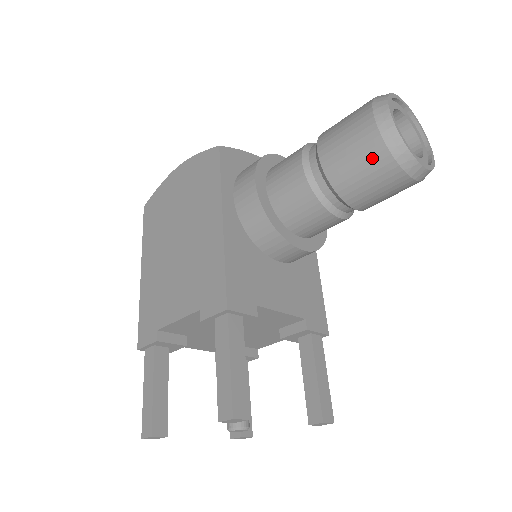
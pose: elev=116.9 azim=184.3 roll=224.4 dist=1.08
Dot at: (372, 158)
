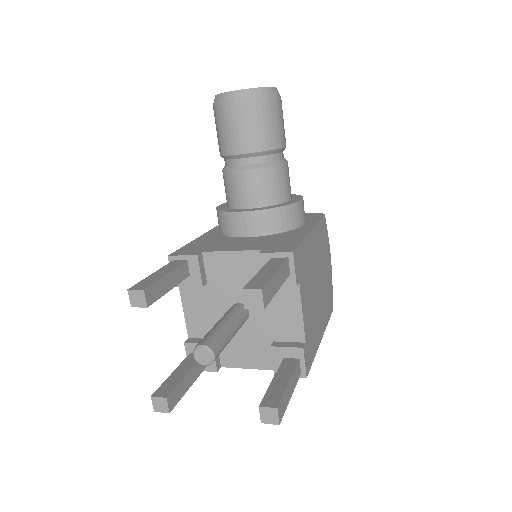
Dot at: (217, 119)
